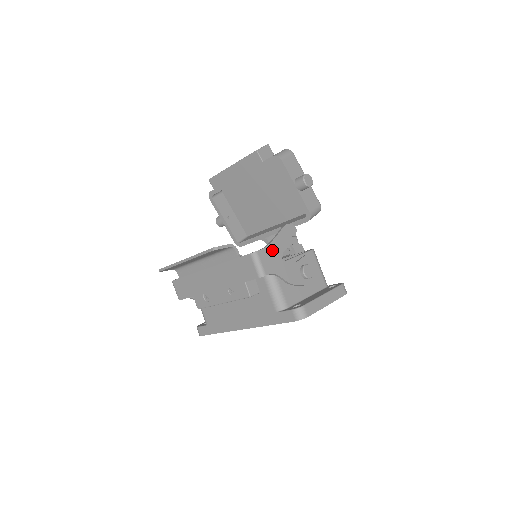
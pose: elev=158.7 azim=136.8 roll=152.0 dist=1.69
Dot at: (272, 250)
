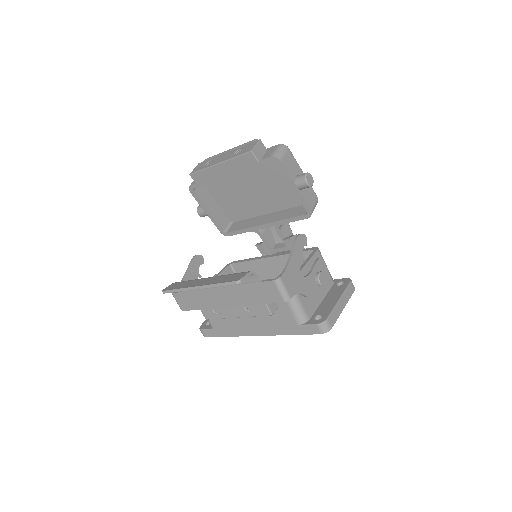
Dot at: (291, 270)
